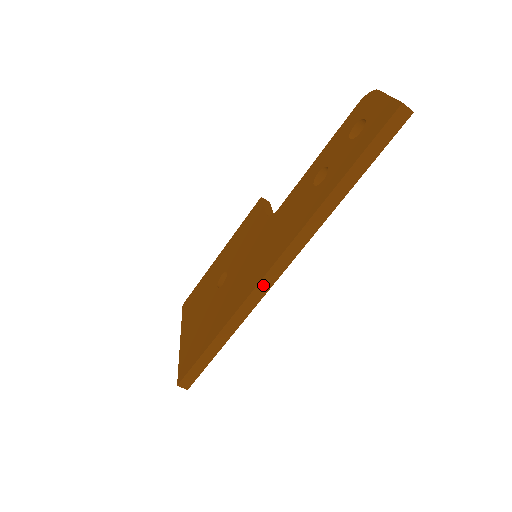
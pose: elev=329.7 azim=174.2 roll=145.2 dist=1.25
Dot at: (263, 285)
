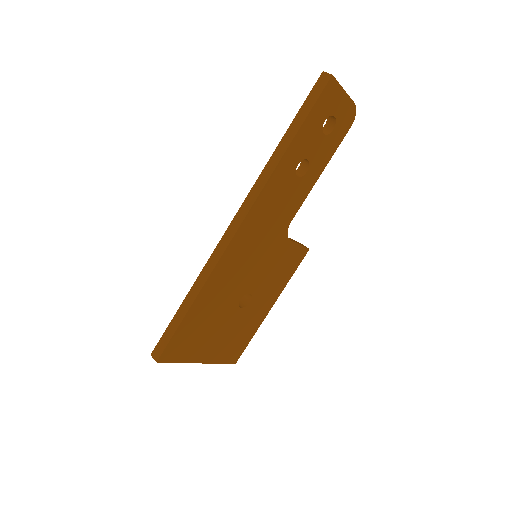
Dot at: (224, 240)
